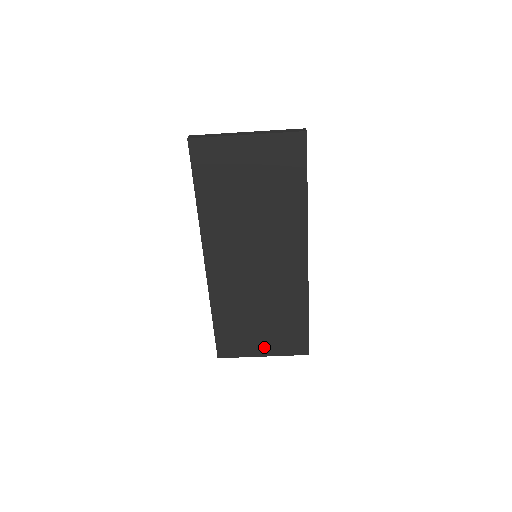
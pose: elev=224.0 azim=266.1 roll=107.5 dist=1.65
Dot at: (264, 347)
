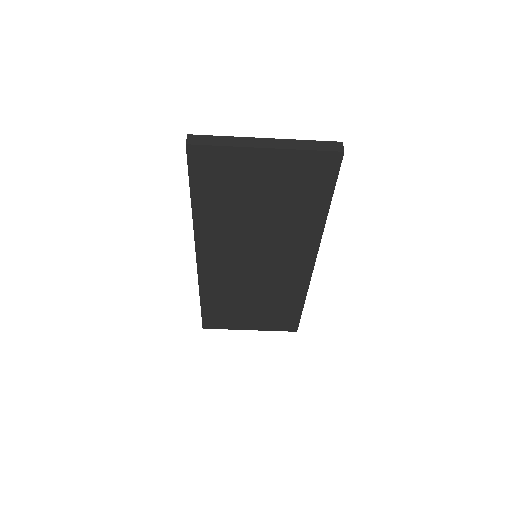
Dot at: (252, 324)
